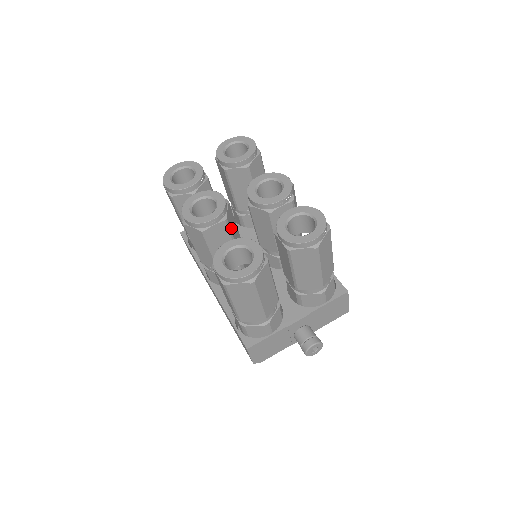
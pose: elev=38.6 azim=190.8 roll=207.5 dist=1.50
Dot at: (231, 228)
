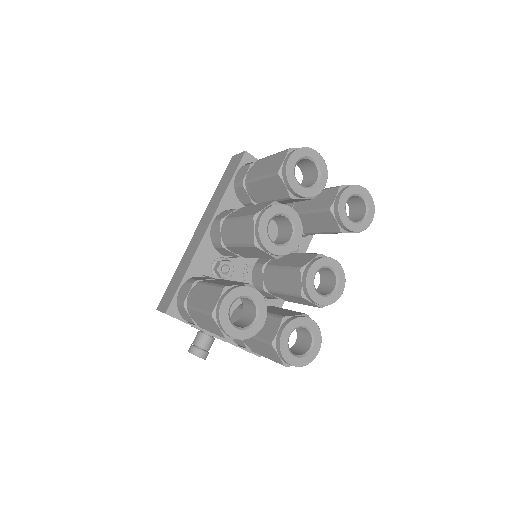
Dot at: occluded
